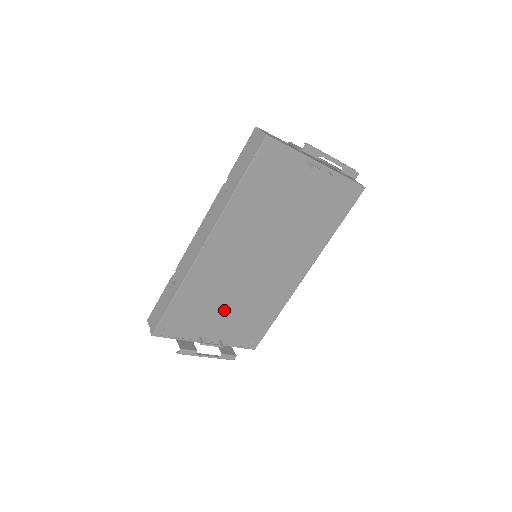
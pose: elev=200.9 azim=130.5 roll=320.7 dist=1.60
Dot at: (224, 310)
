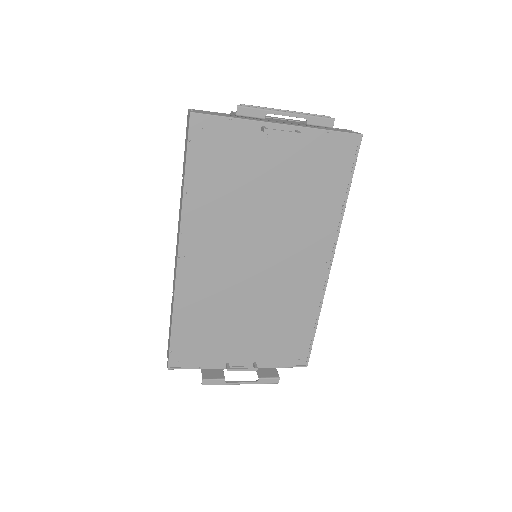
Dot at: (242, 326)
